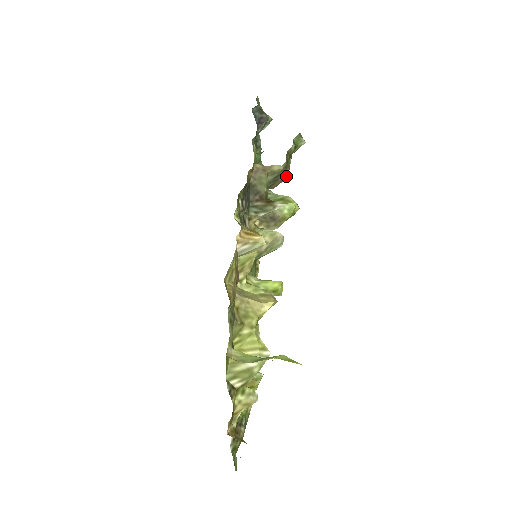
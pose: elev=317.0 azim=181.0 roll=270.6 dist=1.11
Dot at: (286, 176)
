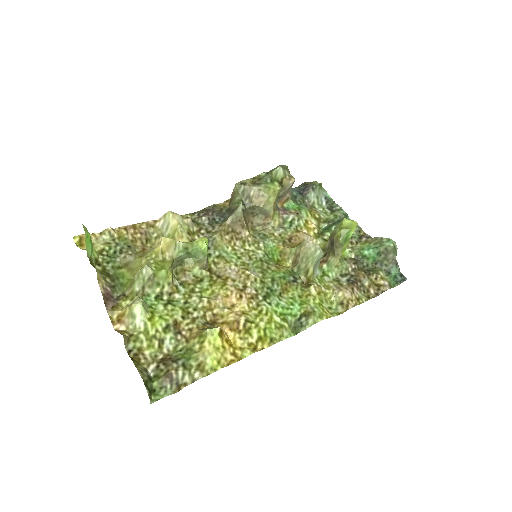
Dot at: (259, 191)
